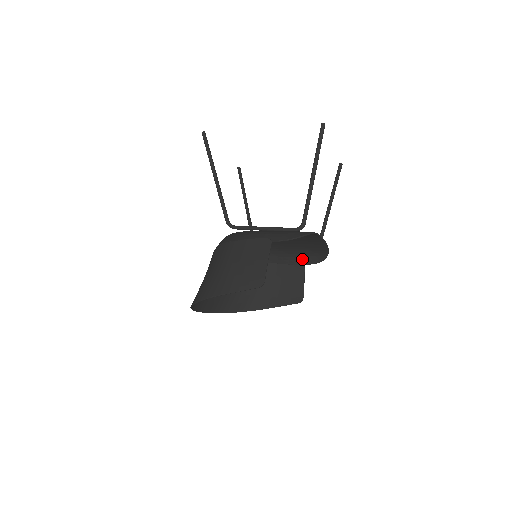
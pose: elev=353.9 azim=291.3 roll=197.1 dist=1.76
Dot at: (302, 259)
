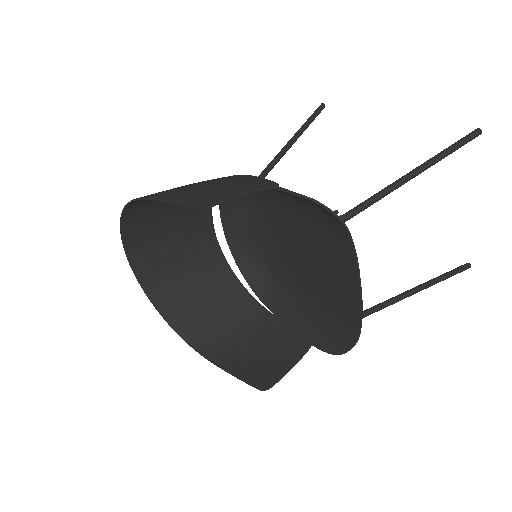
Dot at: (315, 333)
